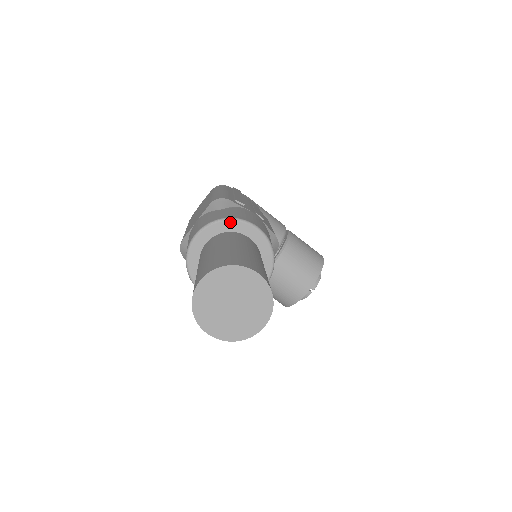
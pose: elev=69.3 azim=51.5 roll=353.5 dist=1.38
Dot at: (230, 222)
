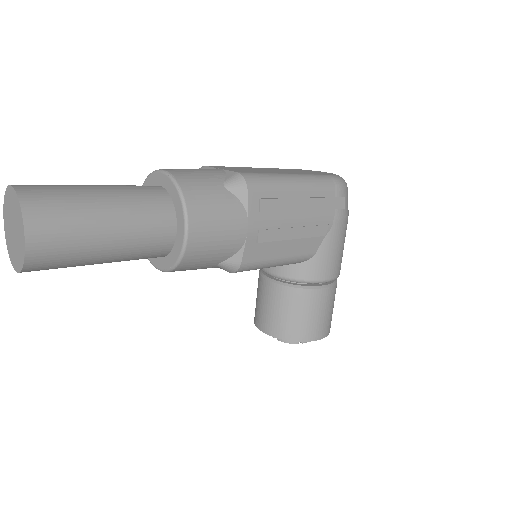
Dot at: (179, 199)
